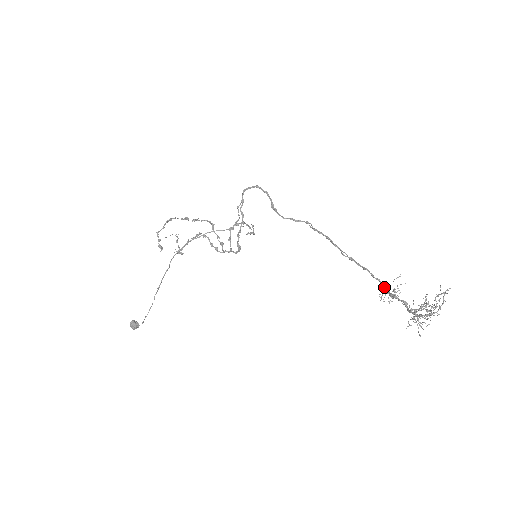
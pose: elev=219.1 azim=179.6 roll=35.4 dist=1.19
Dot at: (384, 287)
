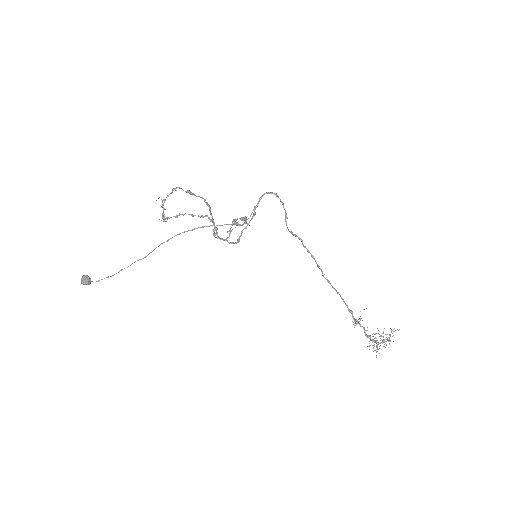
Dot at: (351, 313)
